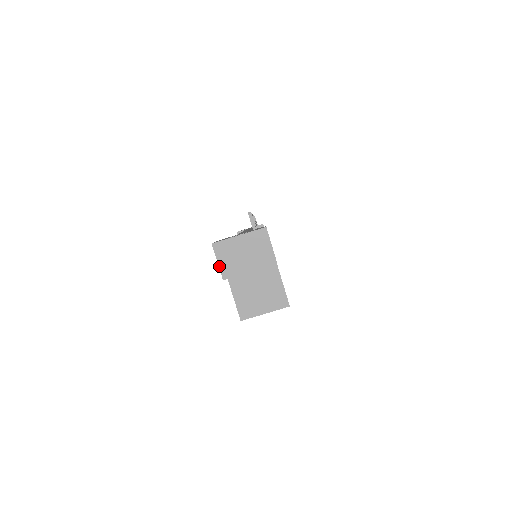
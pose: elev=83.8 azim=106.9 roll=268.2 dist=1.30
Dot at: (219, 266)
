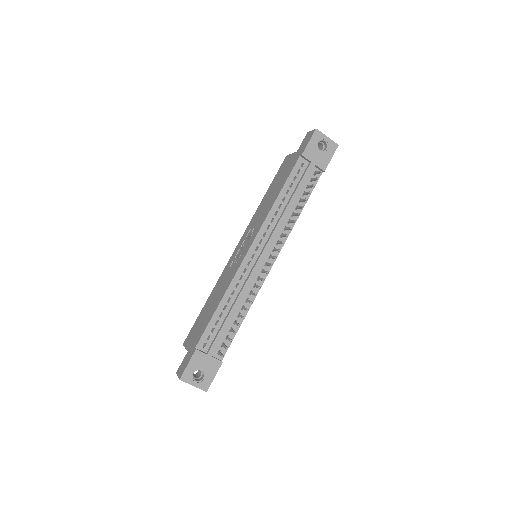
Dot at: occluded
